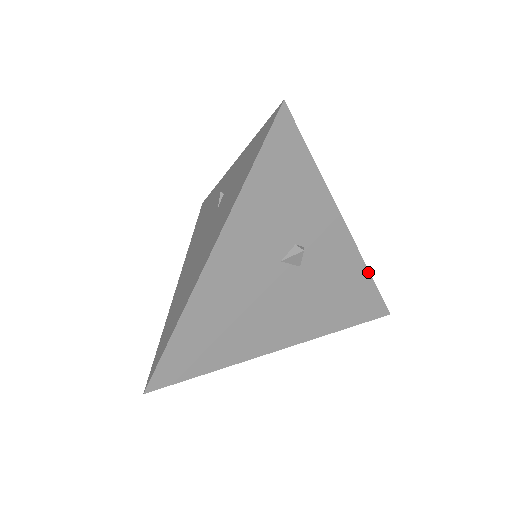
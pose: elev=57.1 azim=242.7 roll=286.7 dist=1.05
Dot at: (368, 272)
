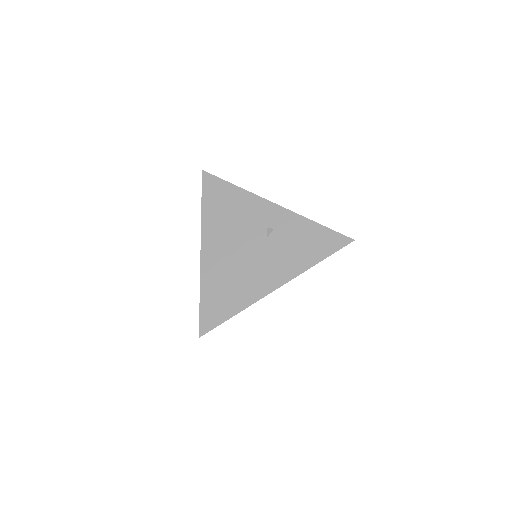
Dot at: occluded
